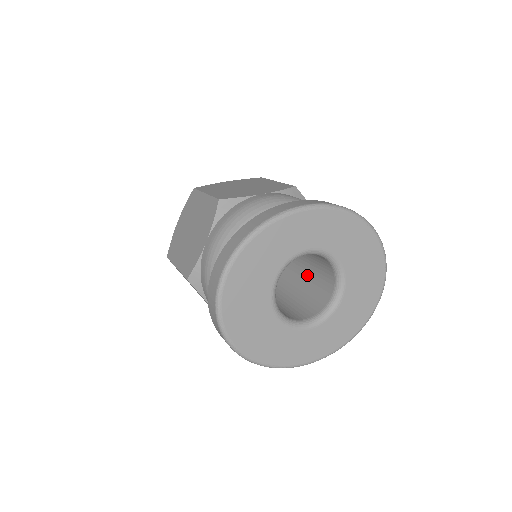
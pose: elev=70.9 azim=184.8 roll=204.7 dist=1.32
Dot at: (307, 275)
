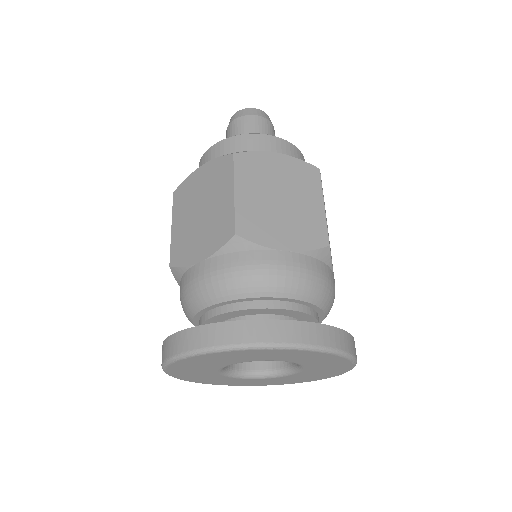
Dot at: occluded
